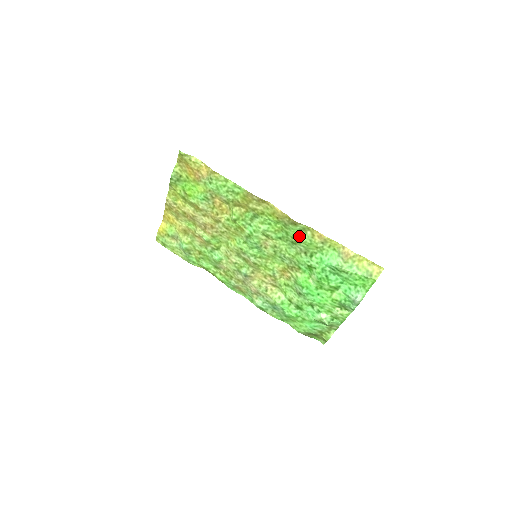
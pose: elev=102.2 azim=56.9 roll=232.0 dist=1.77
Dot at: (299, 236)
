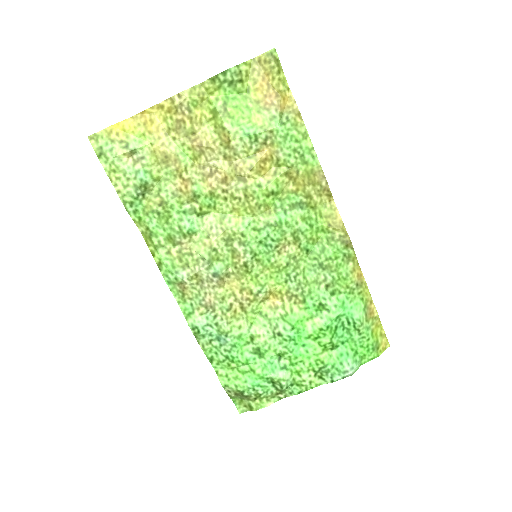
Dot at: (338, 262)
